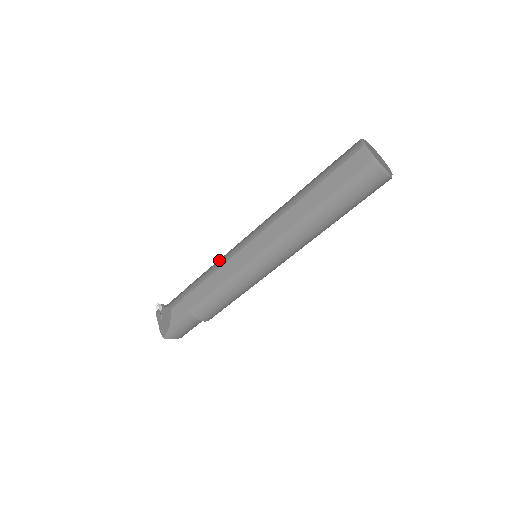
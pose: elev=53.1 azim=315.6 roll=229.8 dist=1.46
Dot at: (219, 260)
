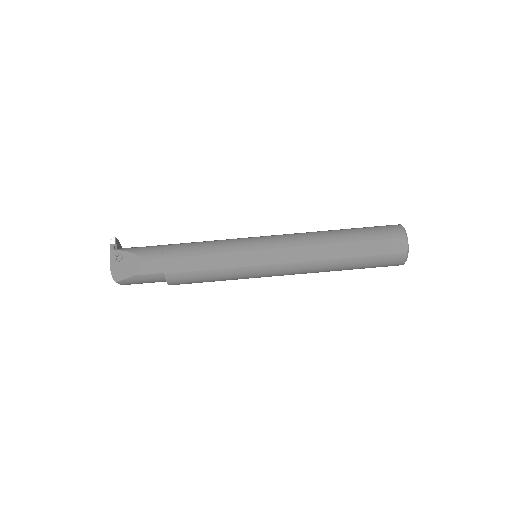
Dot at: (222, 243)
